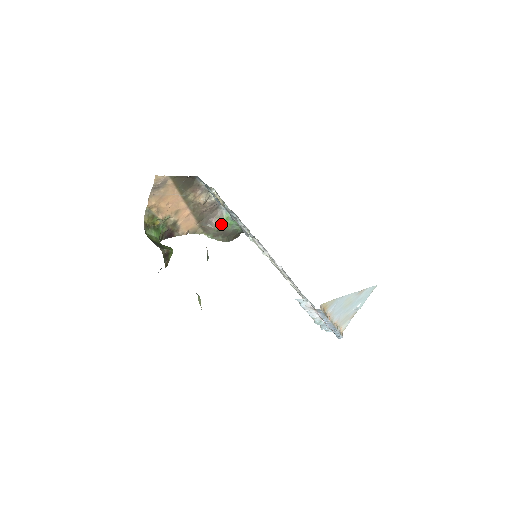
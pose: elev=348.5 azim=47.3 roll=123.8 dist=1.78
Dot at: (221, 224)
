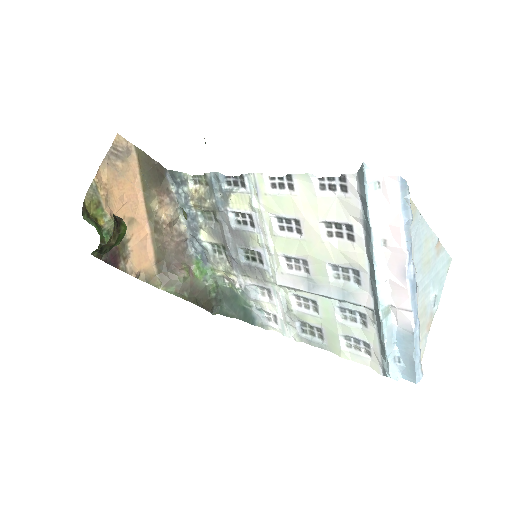
Dot at: (189, 271)
